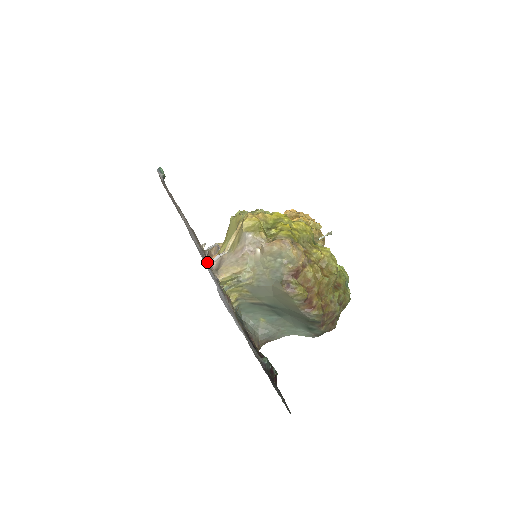
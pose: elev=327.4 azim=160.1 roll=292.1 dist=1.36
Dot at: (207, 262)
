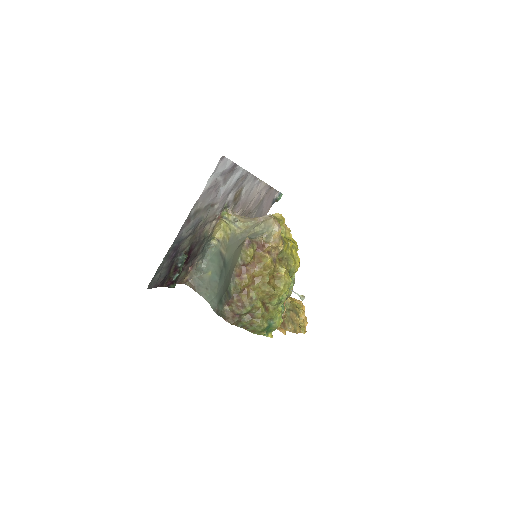
Dot at: (236, 208)
